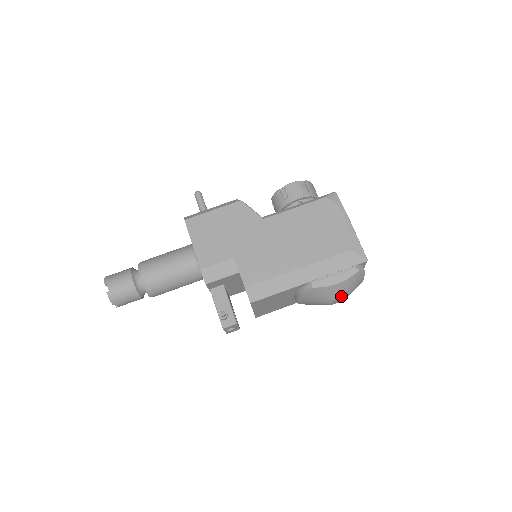
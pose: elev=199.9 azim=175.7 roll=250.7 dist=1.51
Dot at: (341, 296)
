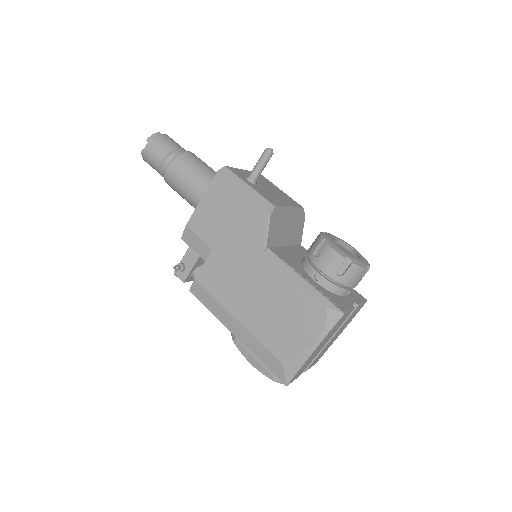
Dot at: occluded
